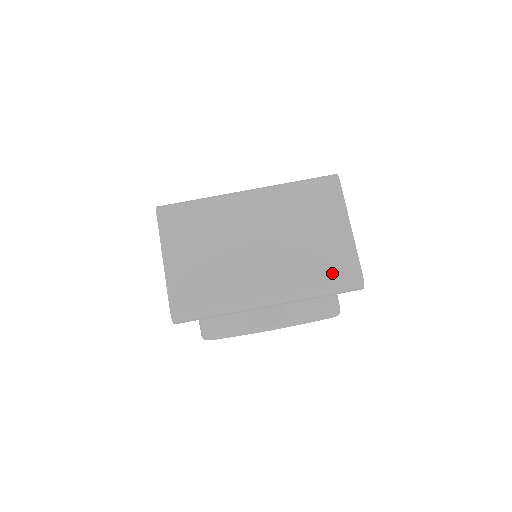
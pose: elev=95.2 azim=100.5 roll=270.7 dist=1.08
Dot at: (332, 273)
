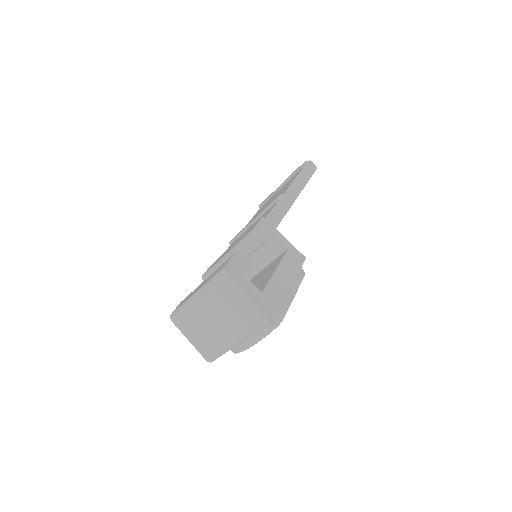
Dot at: (253, 322)
